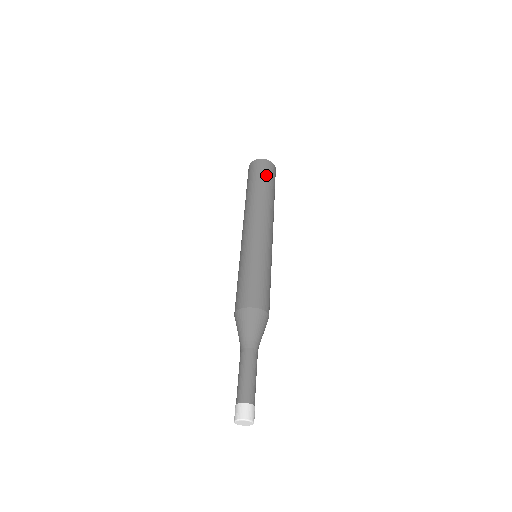
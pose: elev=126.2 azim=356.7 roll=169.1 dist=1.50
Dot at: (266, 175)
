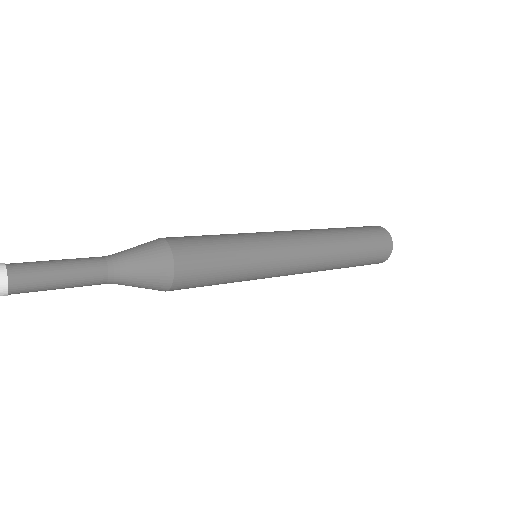
Dot at: (366, 231)
